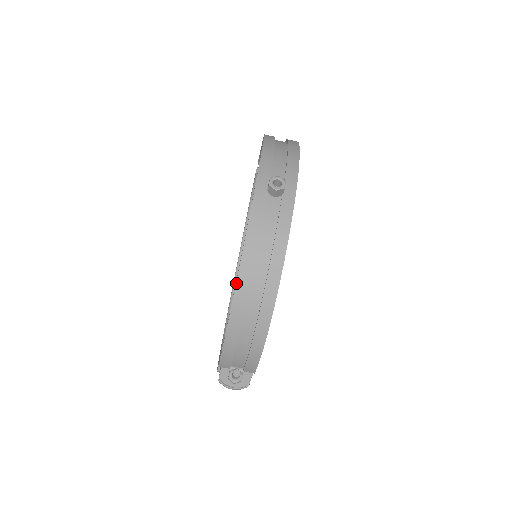
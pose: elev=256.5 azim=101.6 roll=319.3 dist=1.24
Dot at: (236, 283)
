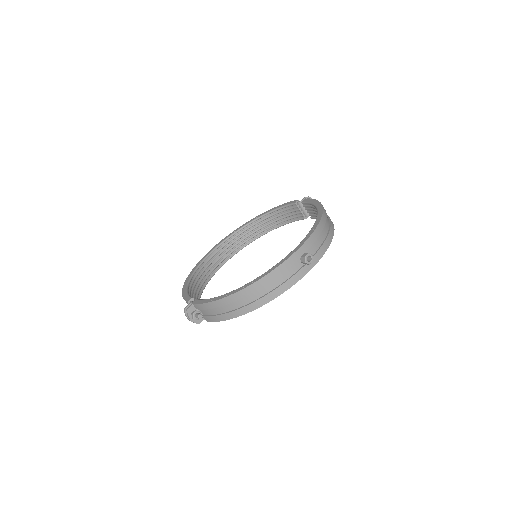
Dot at: (247, 287)
